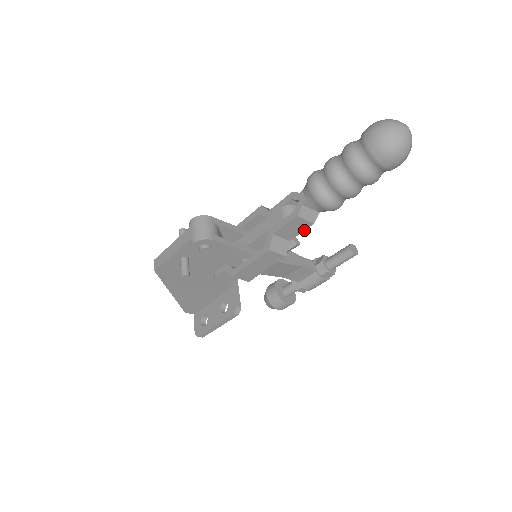
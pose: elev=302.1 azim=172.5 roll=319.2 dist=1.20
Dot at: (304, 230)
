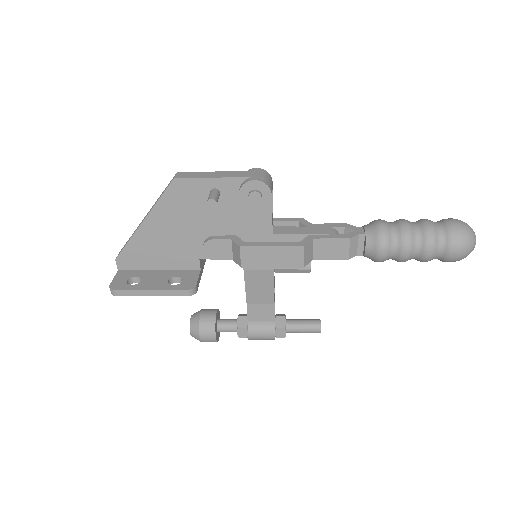
Dot at: (335, 259)
